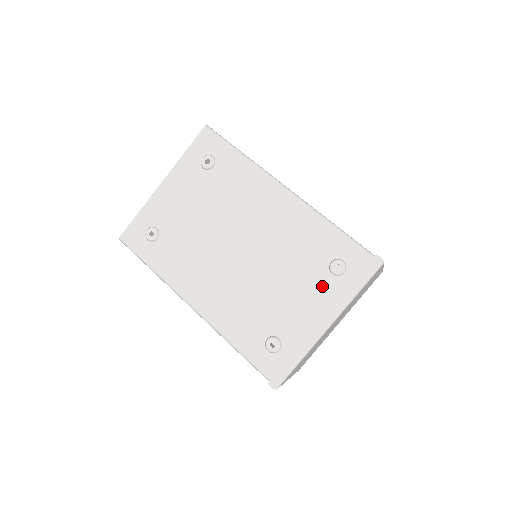
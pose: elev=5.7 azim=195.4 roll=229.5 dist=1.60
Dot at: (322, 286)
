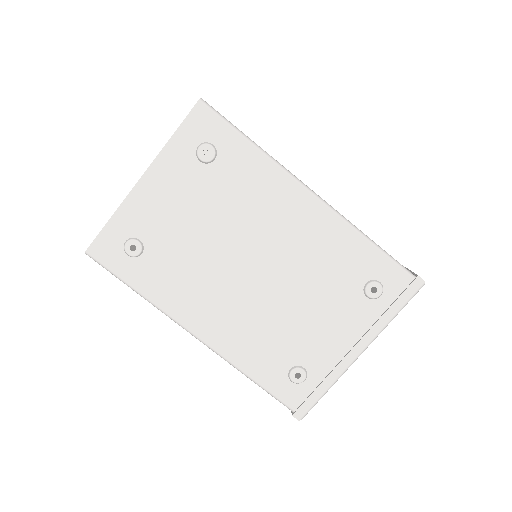
Dot at: (355, 310)
